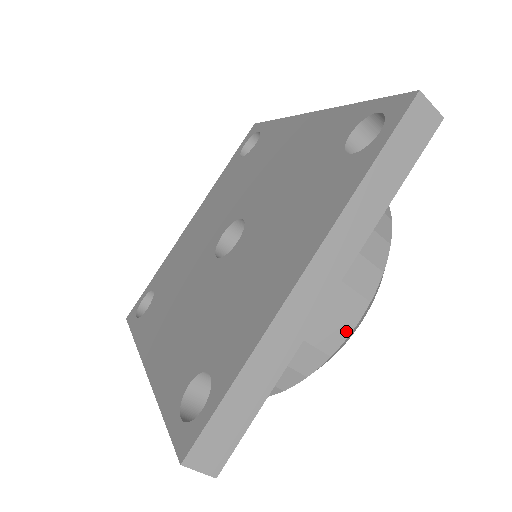
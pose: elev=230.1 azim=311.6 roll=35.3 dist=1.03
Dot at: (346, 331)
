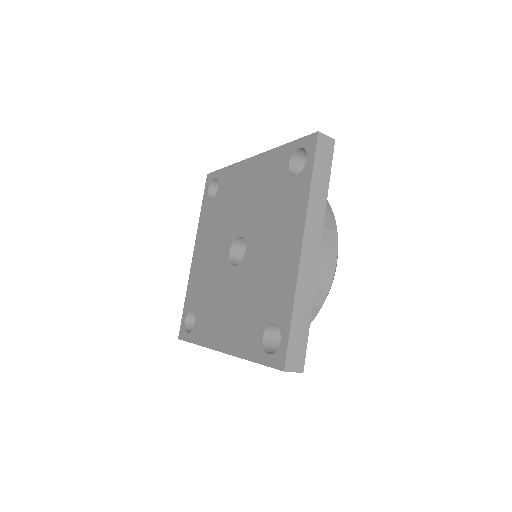
Dot at: (332, 271)
